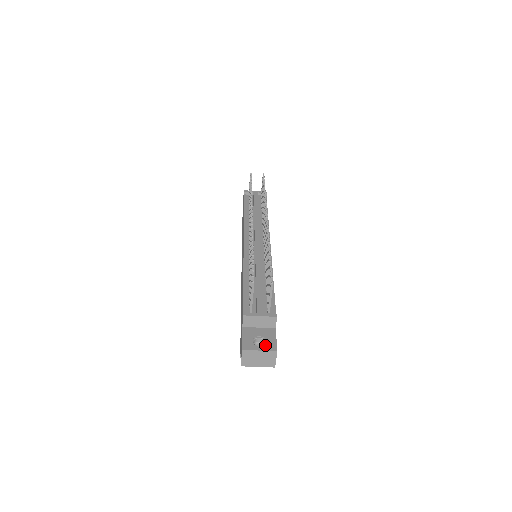
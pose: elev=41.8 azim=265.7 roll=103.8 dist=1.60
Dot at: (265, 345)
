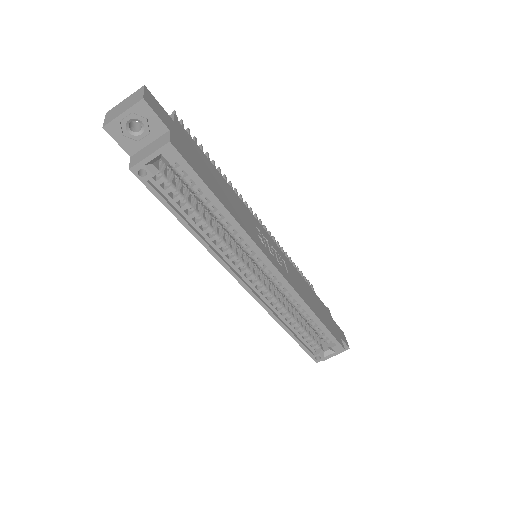
Dot at: occluded
